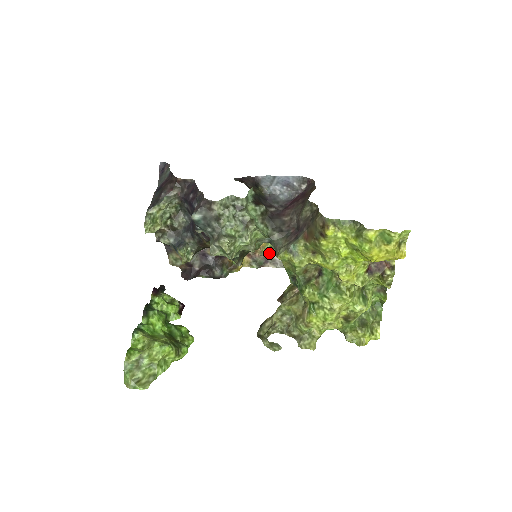
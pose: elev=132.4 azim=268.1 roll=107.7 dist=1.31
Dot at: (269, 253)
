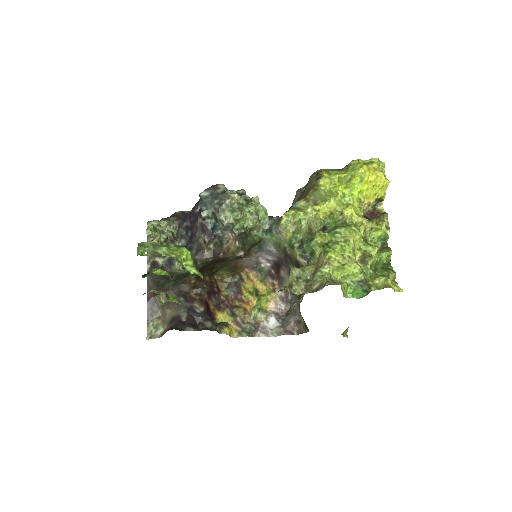
Dot at: (258, 320)
